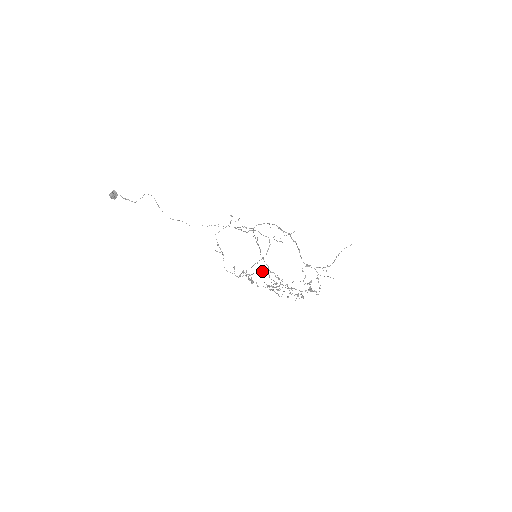
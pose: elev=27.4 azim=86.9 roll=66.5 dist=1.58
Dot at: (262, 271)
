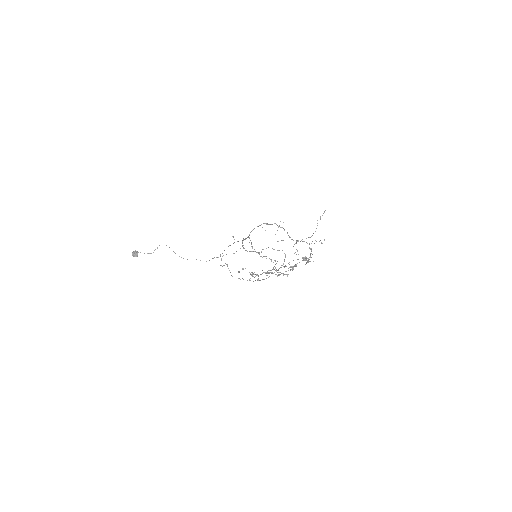
Dot at: (270, 270)
